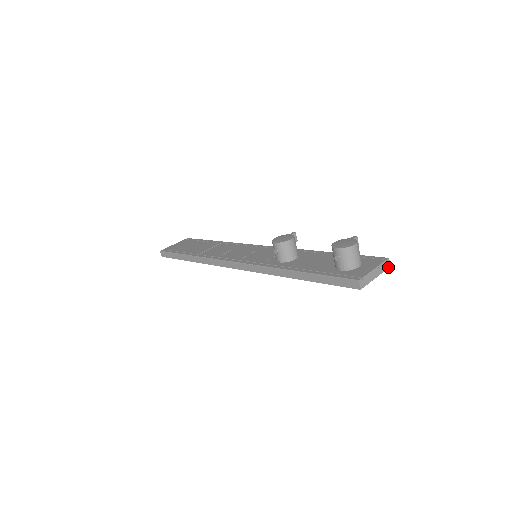
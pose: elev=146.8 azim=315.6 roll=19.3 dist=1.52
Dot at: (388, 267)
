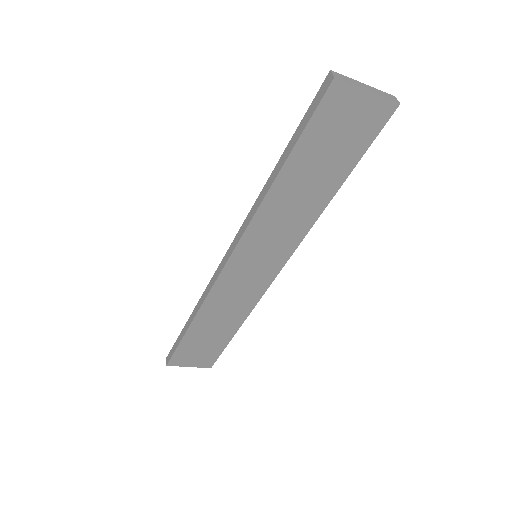
Dot at: (395, 102)
